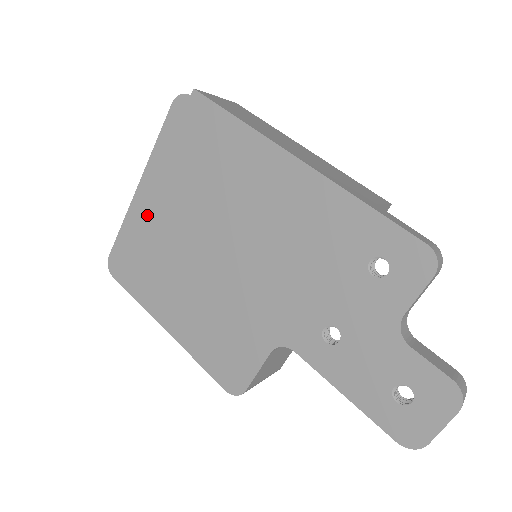
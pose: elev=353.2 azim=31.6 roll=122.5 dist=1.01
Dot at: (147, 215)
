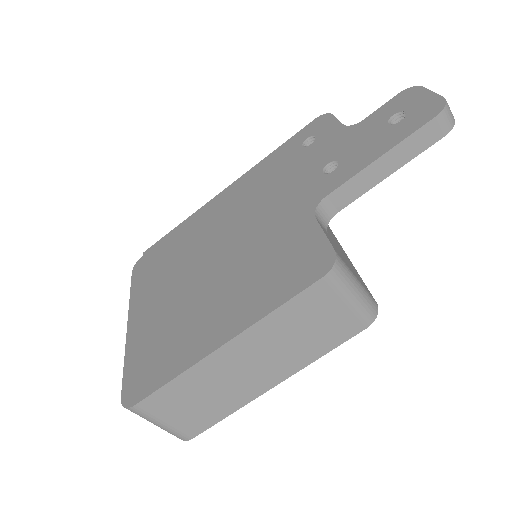
Dot at: (146, 323)
